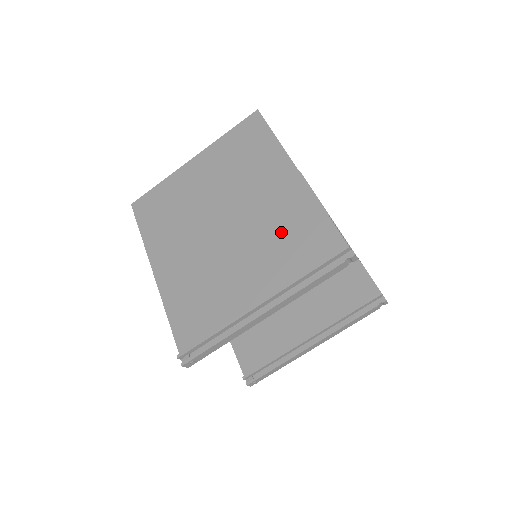
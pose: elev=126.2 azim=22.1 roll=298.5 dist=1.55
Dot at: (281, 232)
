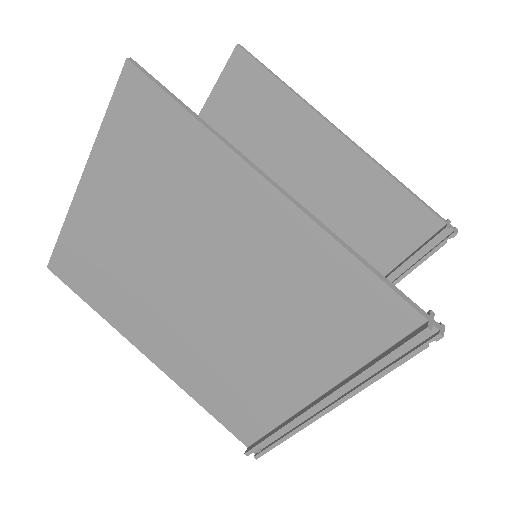
Dot at: (300, 301)
